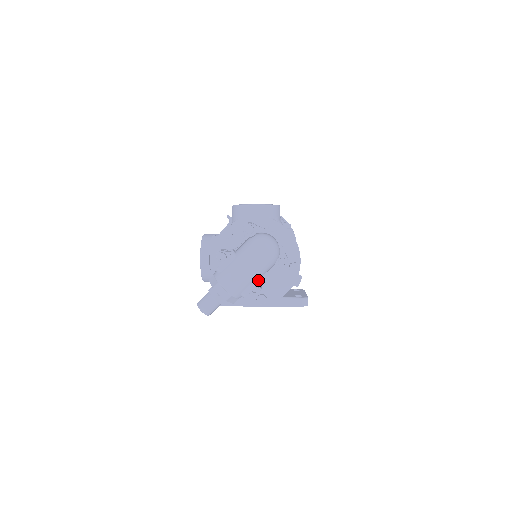
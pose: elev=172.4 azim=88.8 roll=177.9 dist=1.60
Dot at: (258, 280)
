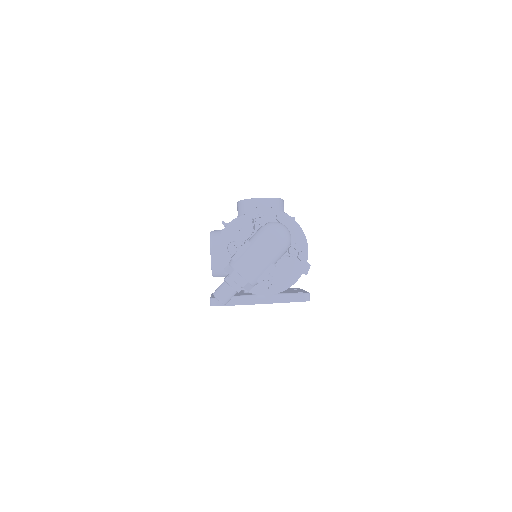
Dot at: (273, 266)
